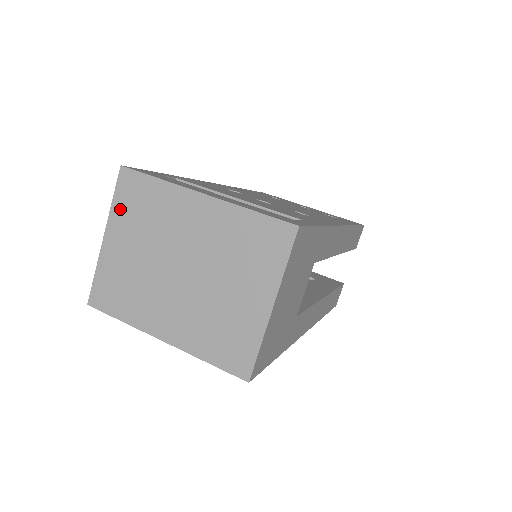
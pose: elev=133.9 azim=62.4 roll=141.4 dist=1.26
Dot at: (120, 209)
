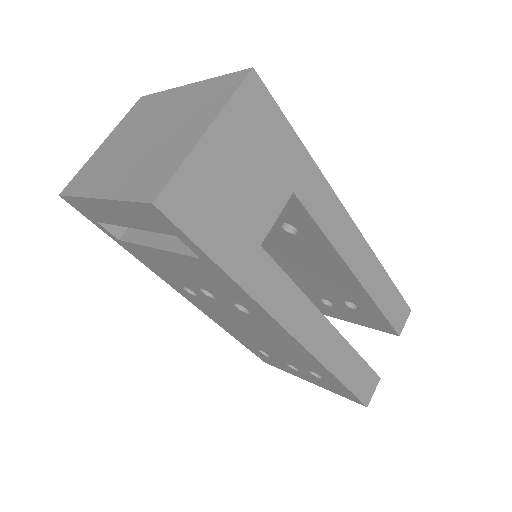
Dot at: (125, 121)
